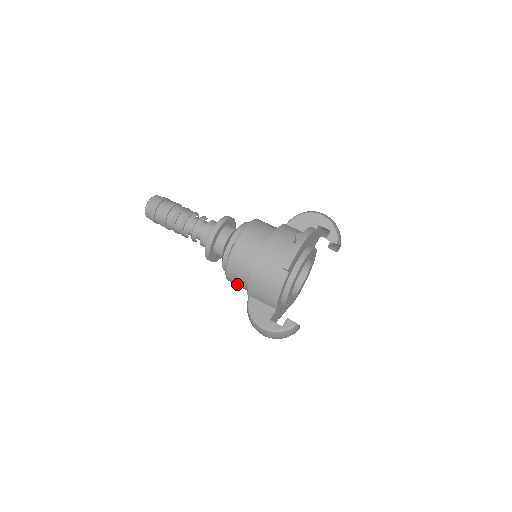
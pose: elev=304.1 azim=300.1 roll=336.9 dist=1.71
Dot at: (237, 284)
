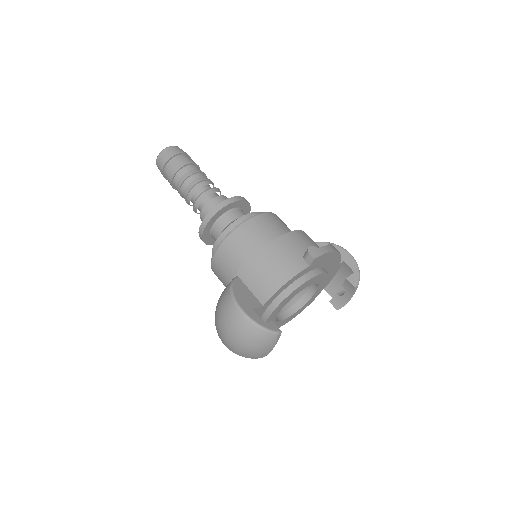
Dot at: (224, 263)
